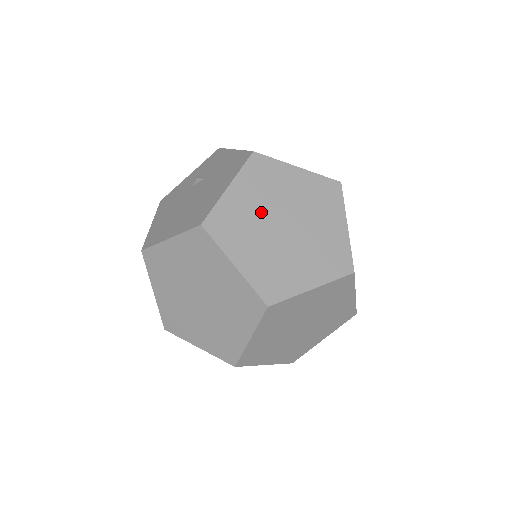
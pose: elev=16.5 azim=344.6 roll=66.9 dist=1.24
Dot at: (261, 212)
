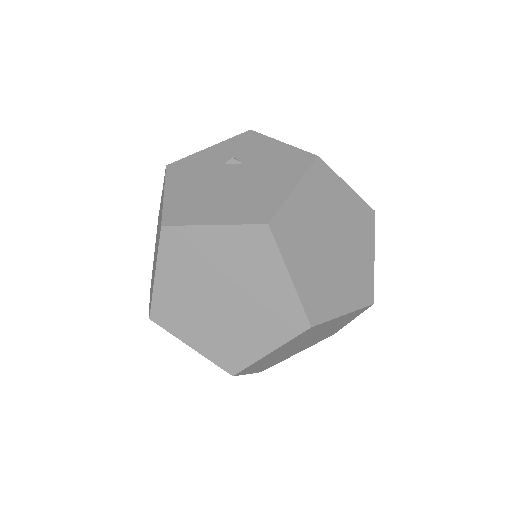
Dot at: (317, 224)
